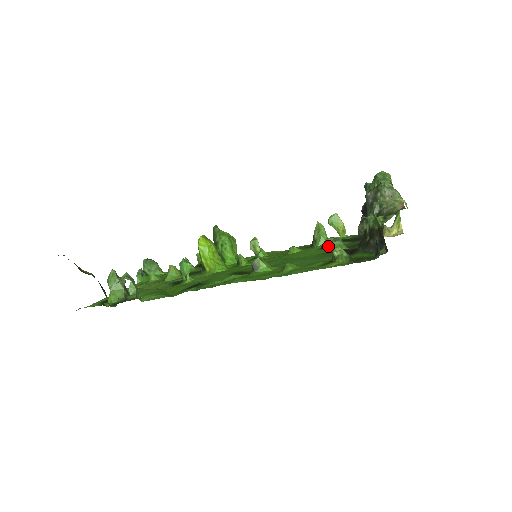
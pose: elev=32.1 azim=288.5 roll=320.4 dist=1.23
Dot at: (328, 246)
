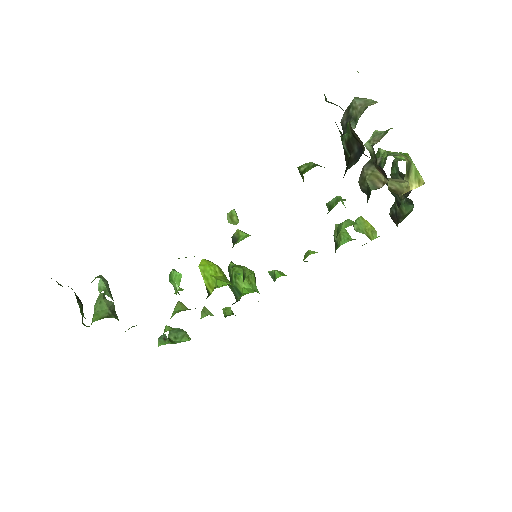
Dot at: (340, 229)
